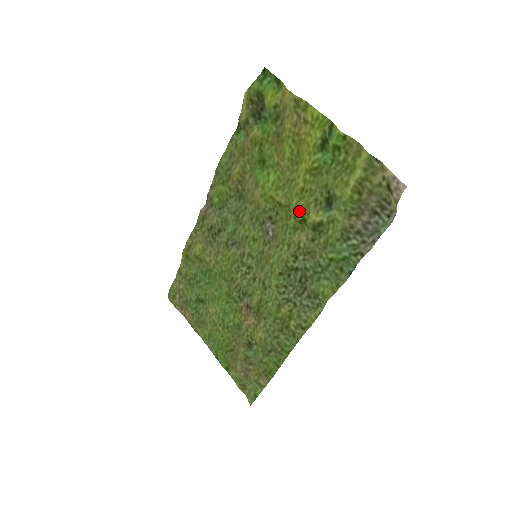
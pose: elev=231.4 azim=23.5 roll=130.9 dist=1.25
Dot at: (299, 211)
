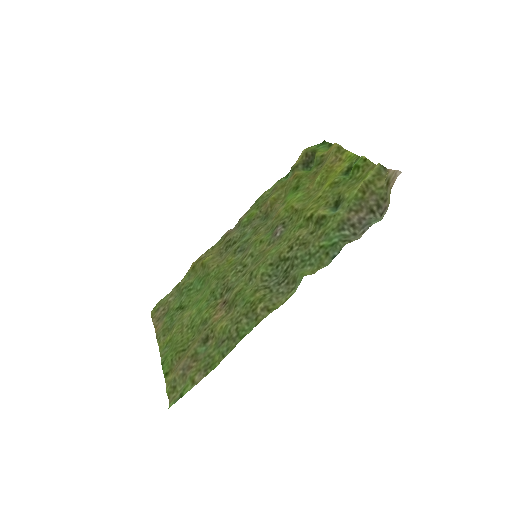
Dot at: (310, 211)
